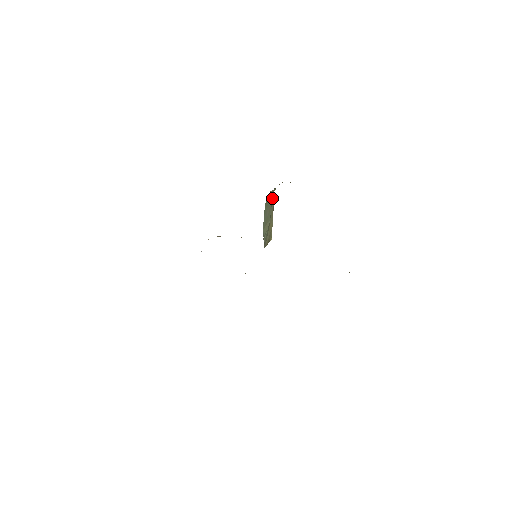
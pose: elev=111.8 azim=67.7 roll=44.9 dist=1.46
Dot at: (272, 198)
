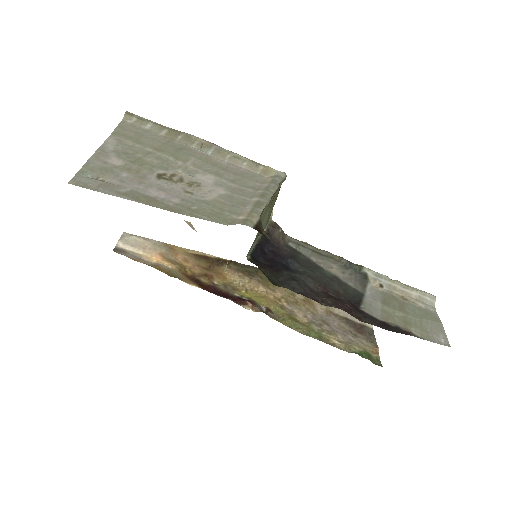
Dot at: (261, 216)
